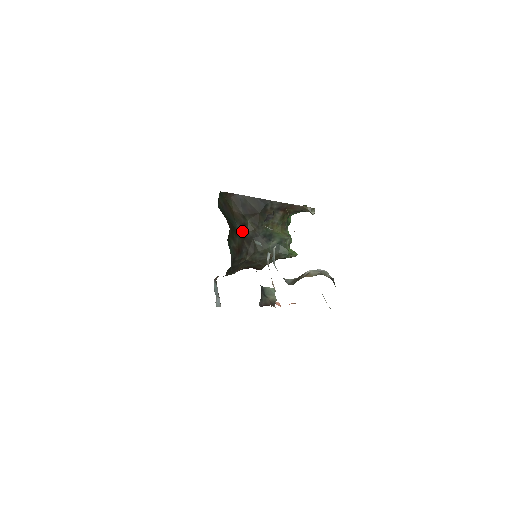
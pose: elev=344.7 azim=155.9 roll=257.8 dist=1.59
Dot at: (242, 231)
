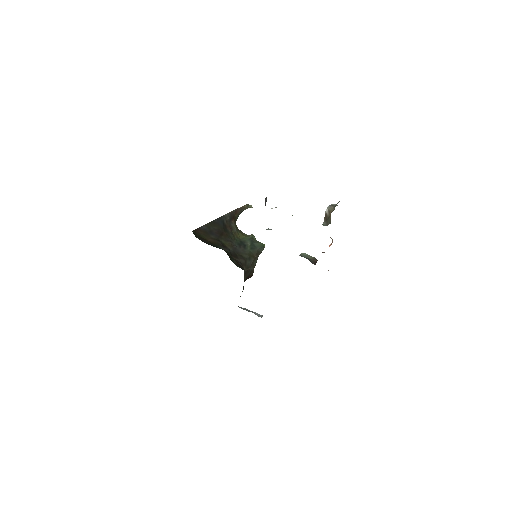
Dot at: (227, 251)
